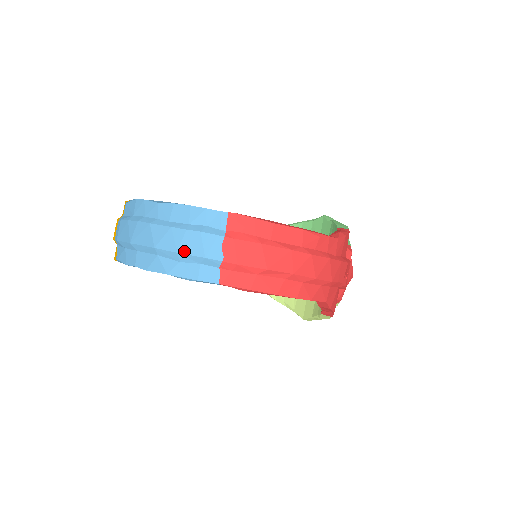
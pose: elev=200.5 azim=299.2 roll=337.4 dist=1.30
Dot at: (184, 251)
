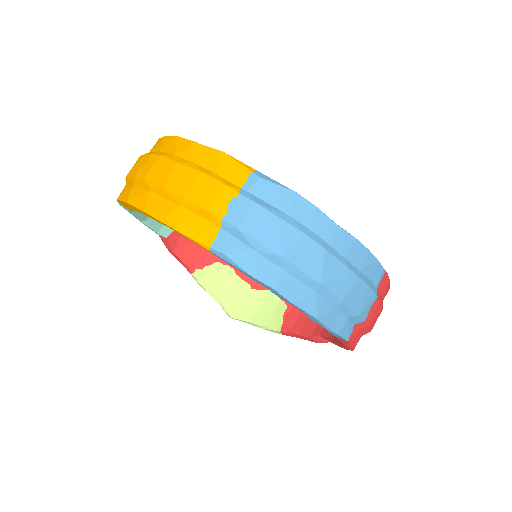
Dot at: (348, 301)
